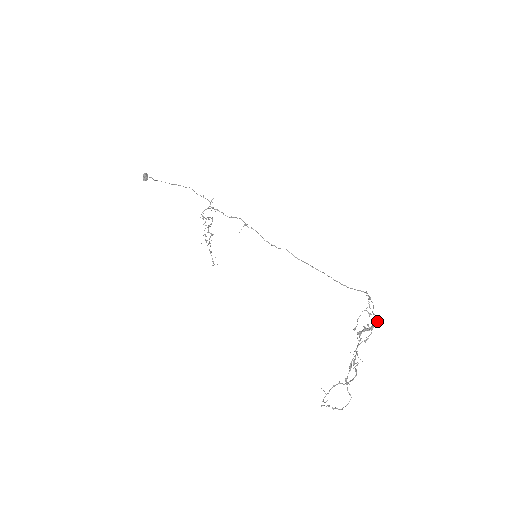
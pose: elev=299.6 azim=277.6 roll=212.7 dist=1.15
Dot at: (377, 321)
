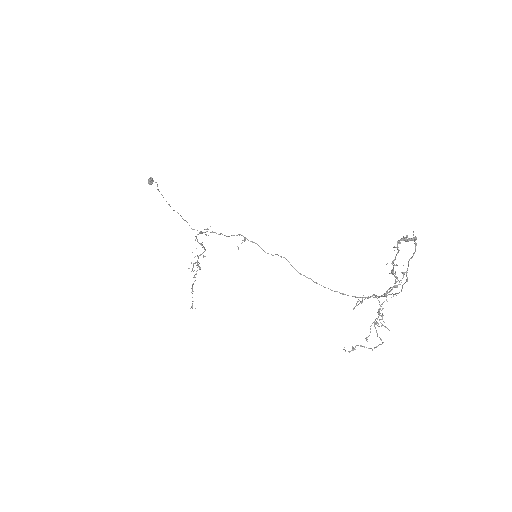
Dot at: (416, 237)
